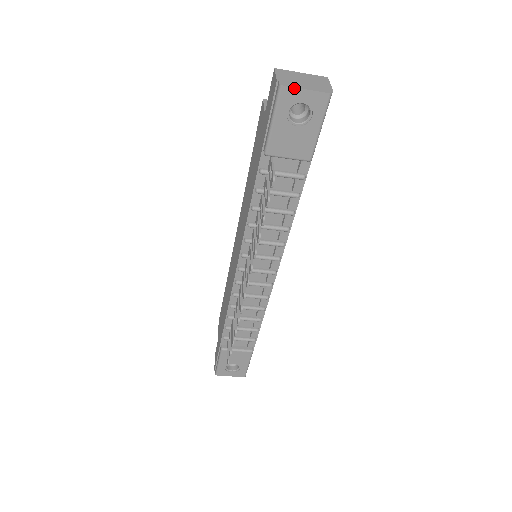
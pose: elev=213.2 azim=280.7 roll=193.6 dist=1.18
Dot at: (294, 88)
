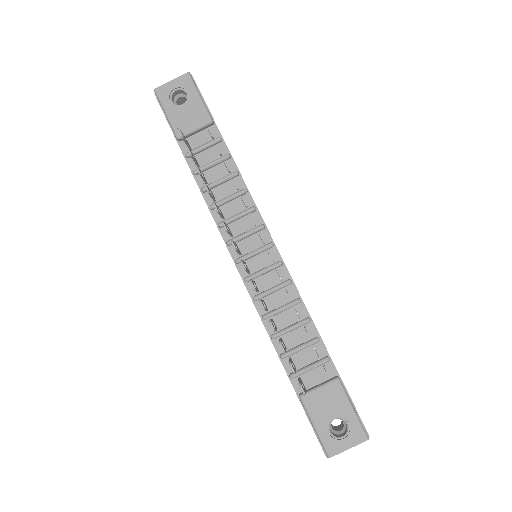
Dot at: (163, 85)
